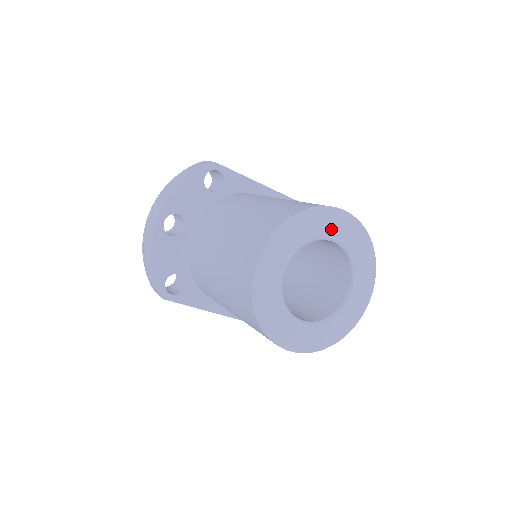
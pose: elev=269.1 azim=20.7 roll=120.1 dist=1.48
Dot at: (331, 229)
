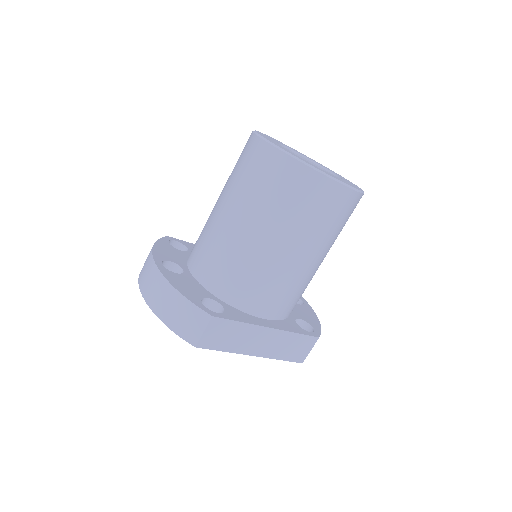
Dot at: (283, 144)
